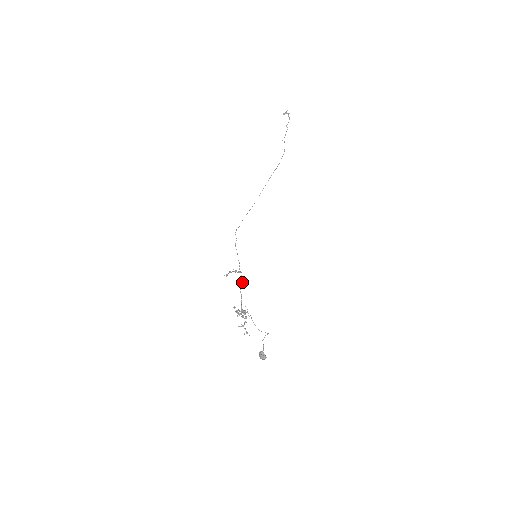
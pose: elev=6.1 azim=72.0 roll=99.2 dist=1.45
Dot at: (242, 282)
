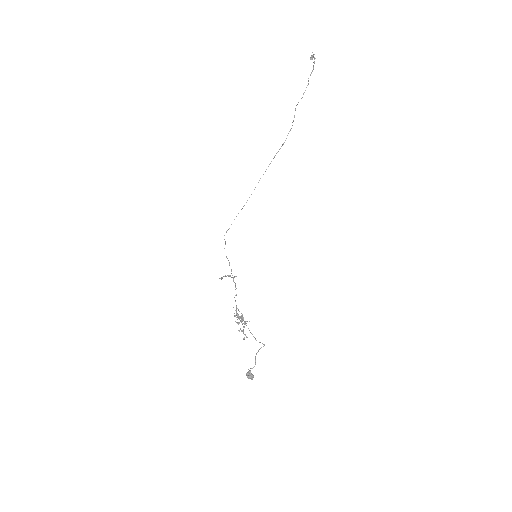
Dot at: (235, 289)
